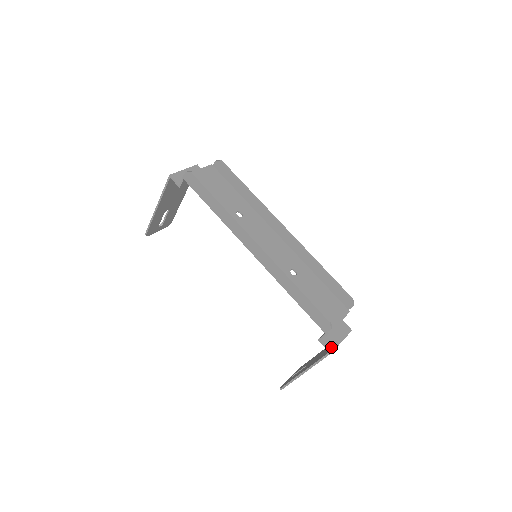
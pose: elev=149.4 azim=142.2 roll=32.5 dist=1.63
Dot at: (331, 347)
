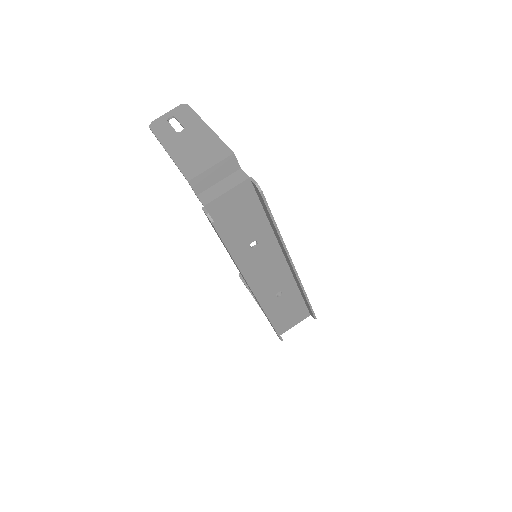
Dot at: occluded
